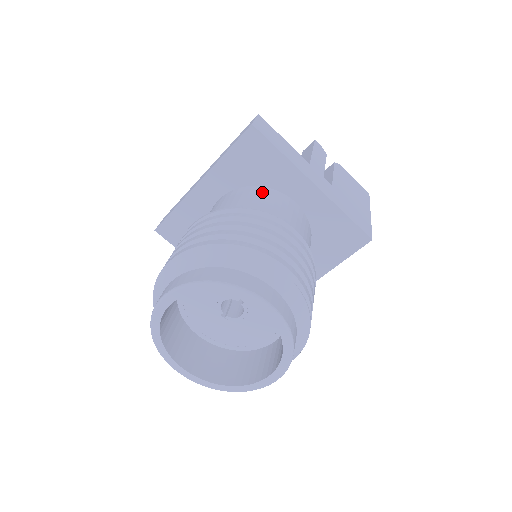
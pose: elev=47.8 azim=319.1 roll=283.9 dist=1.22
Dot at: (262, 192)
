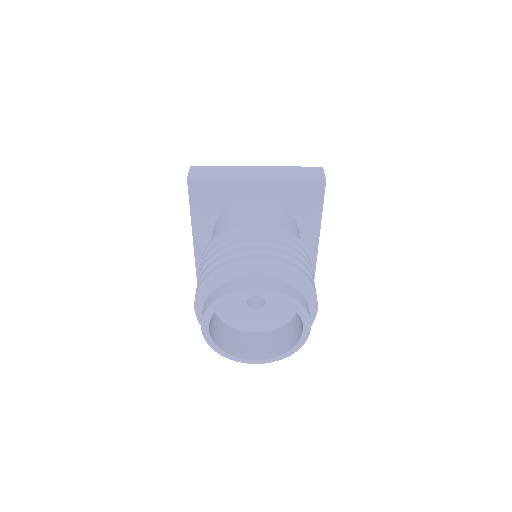
Dot at: (293, 221)
